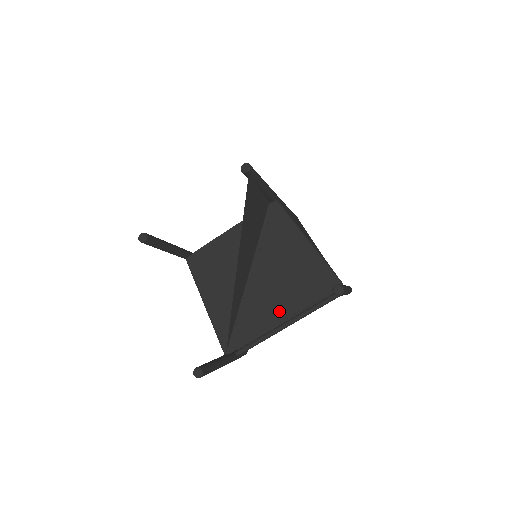
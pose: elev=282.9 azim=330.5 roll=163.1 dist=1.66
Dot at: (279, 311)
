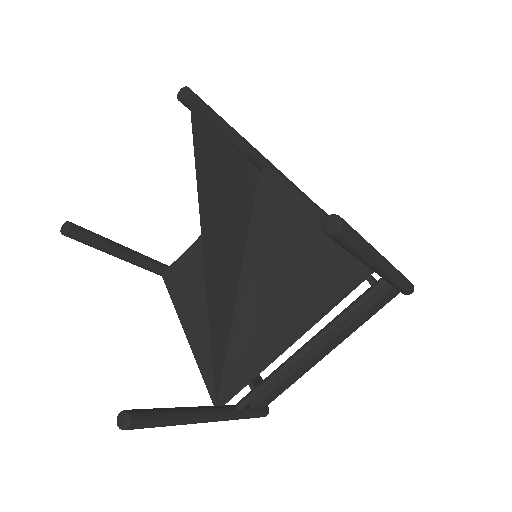
Dot at: (287, 324)
